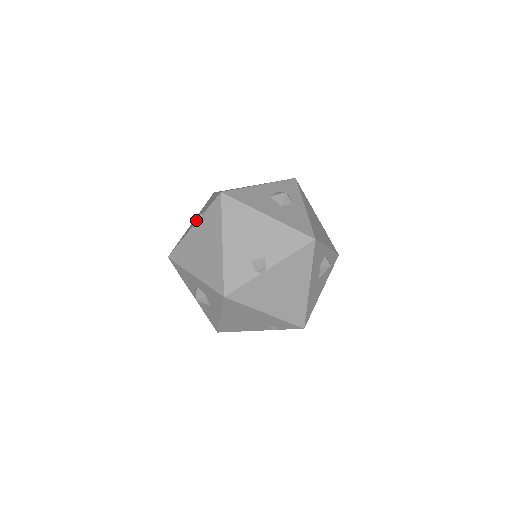
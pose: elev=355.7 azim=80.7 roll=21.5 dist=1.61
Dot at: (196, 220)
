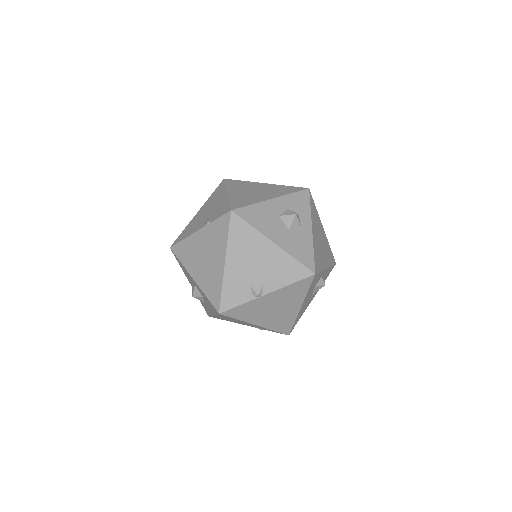
Dot at: (202, 221)
